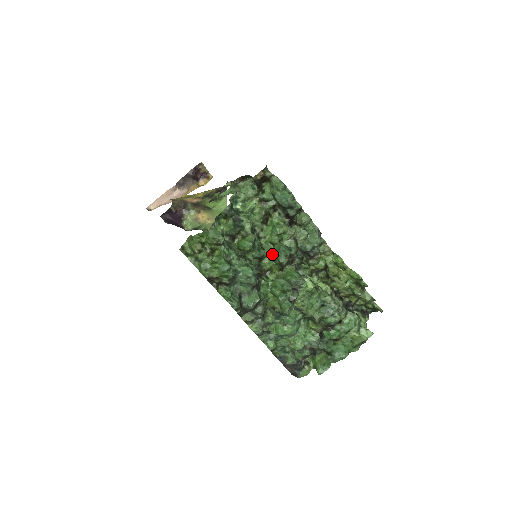
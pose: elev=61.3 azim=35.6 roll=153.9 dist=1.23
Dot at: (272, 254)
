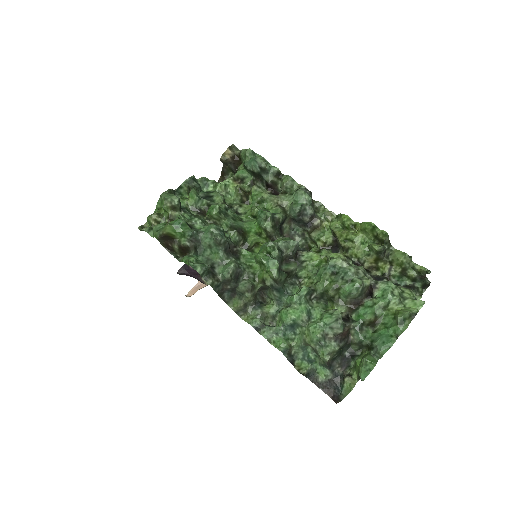
Dot at: (255, 227)
